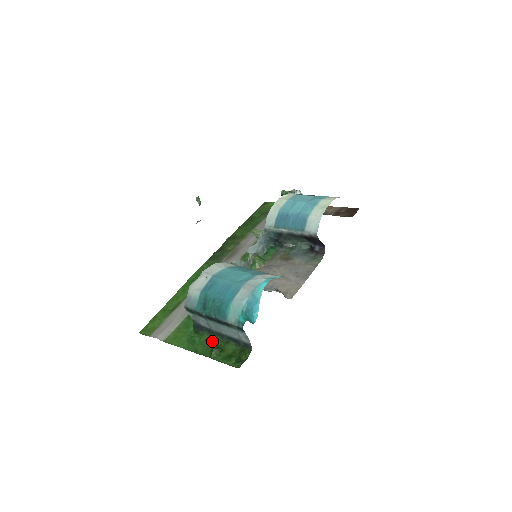
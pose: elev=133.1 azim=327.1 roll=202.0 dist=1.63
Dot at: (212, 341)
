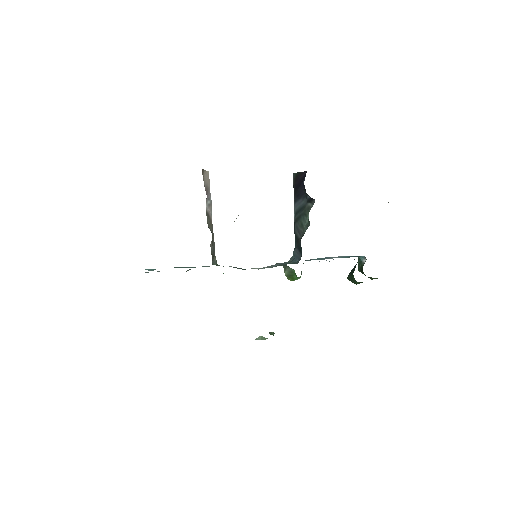
Dot at: occluded
